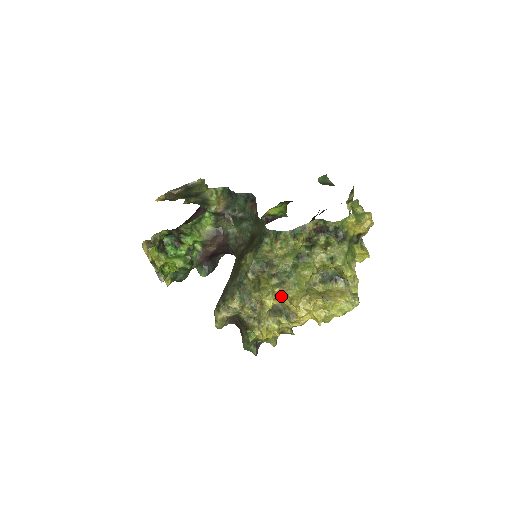
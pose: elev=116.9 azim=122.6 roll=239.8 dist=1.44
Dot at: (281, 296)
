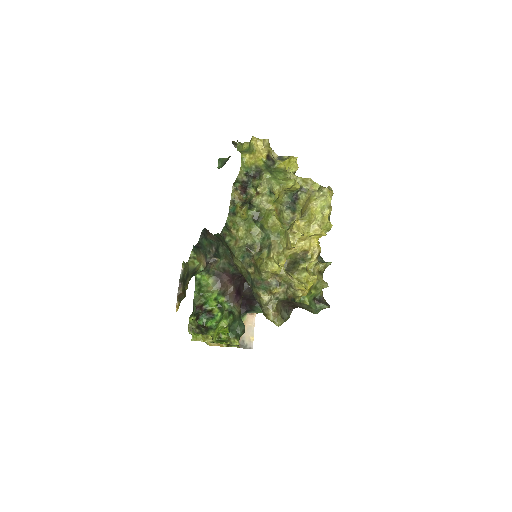
Dot at: (280, 254)
